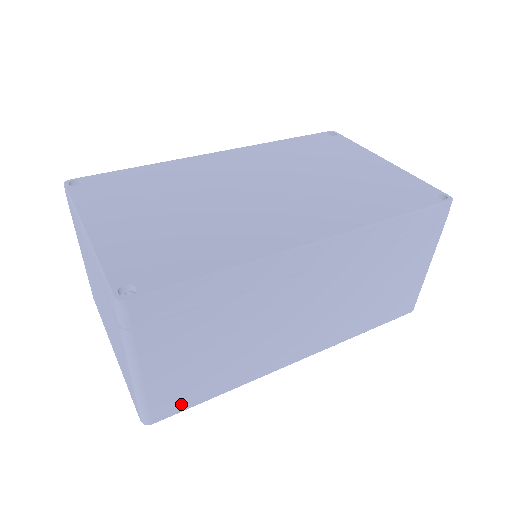
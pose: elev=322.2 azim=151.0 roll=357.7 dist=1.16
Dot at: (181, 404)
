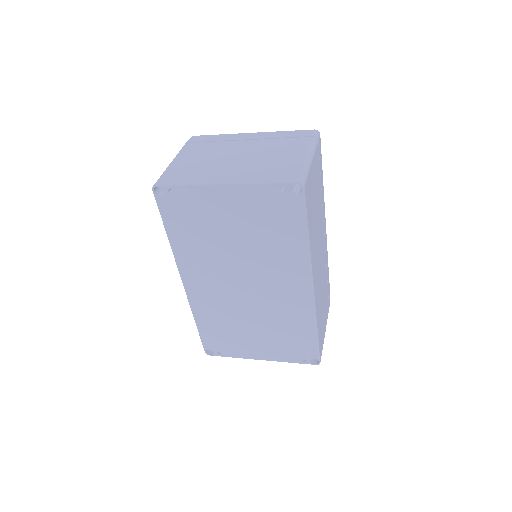
Dot at: (307, 203)
